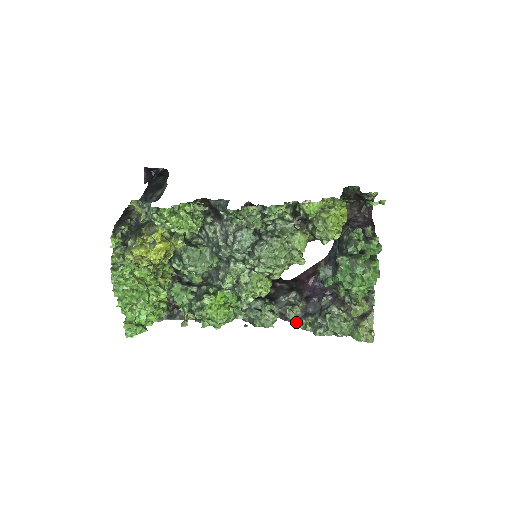
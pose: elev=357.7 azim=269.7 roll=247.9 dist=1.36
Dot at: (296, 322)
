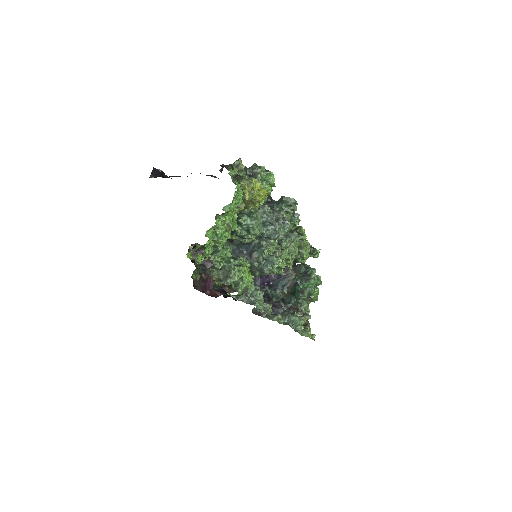
Dot at: (270, 317)
